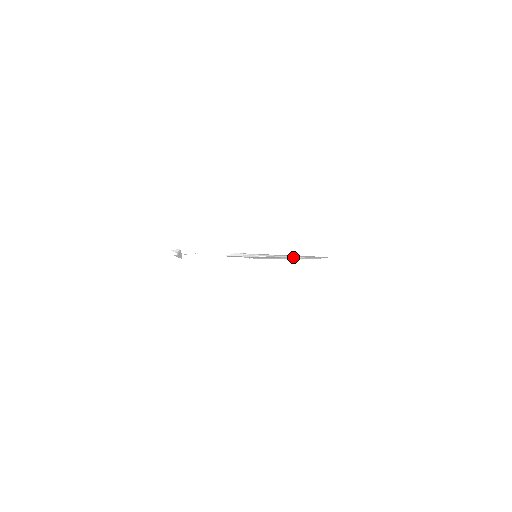
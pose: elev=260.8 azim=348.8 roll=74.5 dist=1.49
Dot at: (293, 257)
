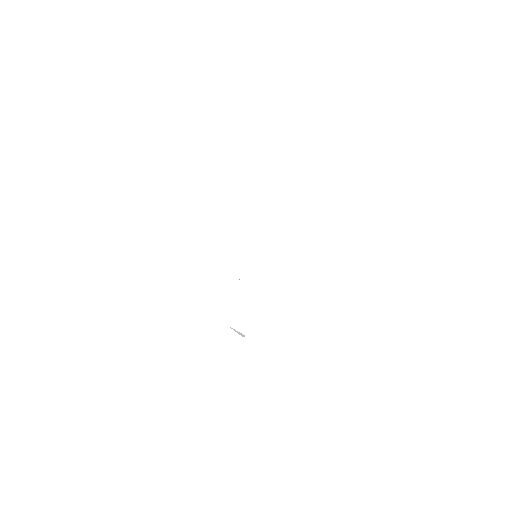
Dot at: occluded
